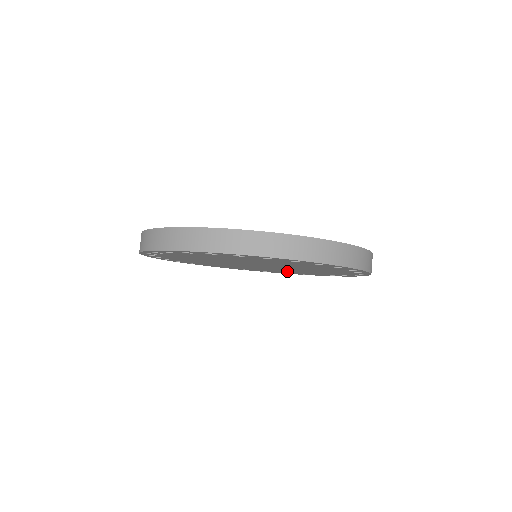
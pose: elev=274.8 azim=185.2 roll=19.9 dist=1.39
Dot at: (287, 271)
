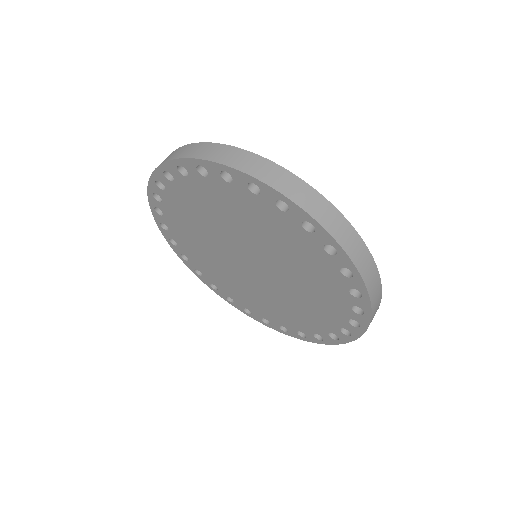
Dot at: (296, 312)
